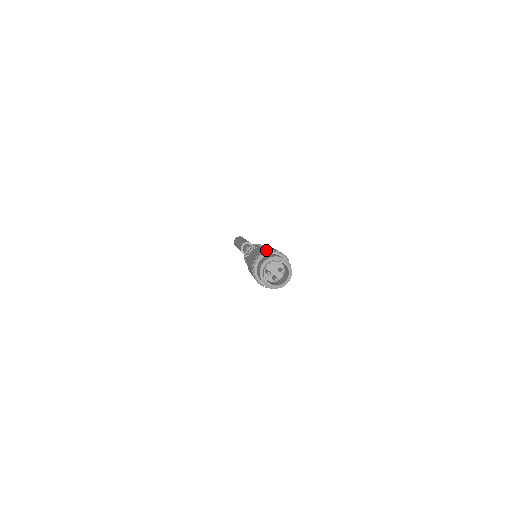
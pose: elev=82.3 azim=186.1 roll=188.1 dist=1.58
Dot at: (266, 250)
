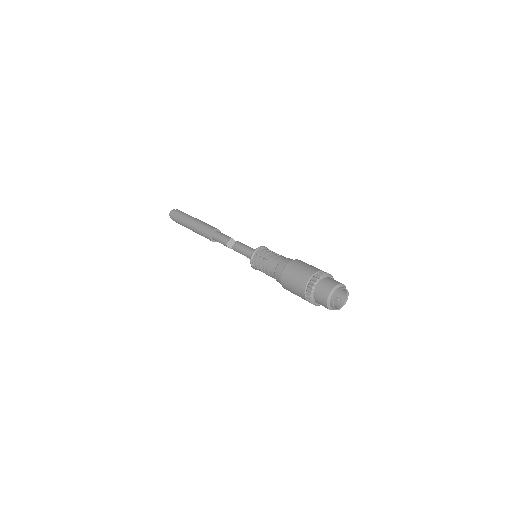
Dot at: occluded
